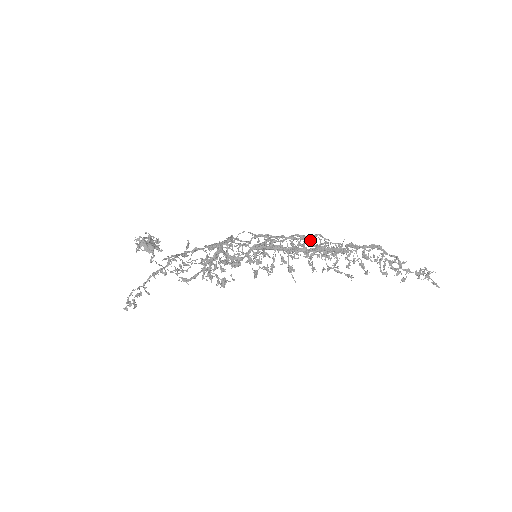
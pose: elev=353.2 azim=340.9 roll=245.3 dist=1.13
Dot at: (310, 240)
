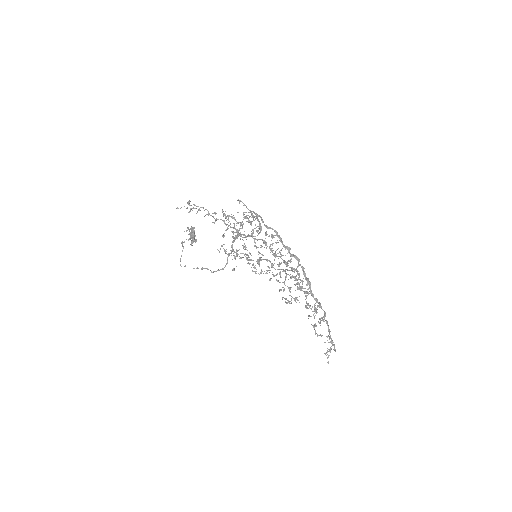
Dot at: occluded
